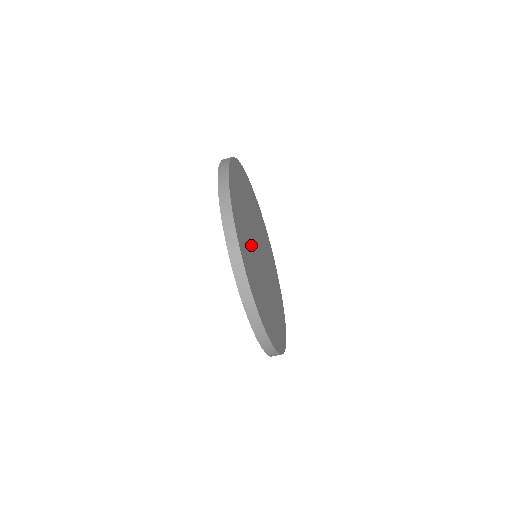
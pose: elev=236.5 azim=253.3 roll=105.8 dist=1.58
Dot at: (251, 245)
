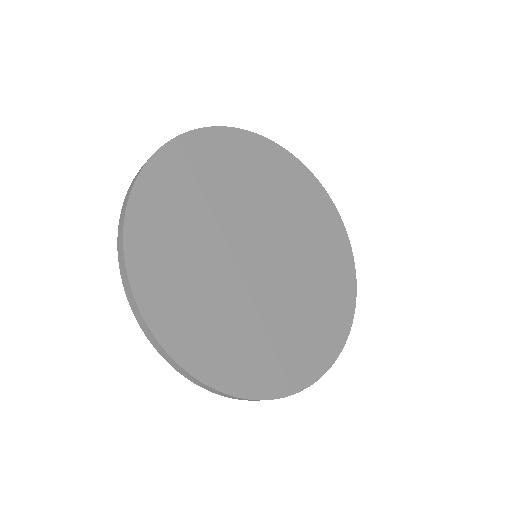
Dot at: (254, 312)
